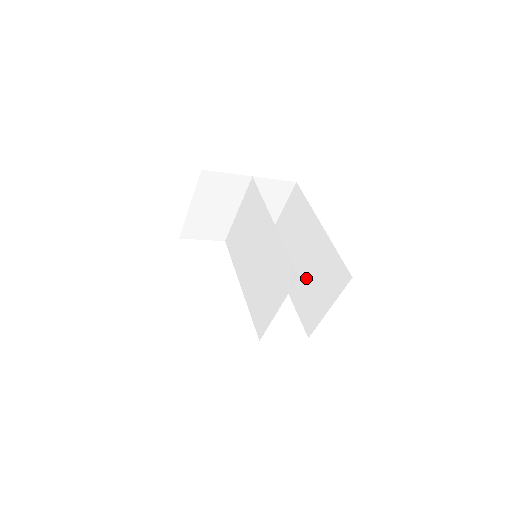
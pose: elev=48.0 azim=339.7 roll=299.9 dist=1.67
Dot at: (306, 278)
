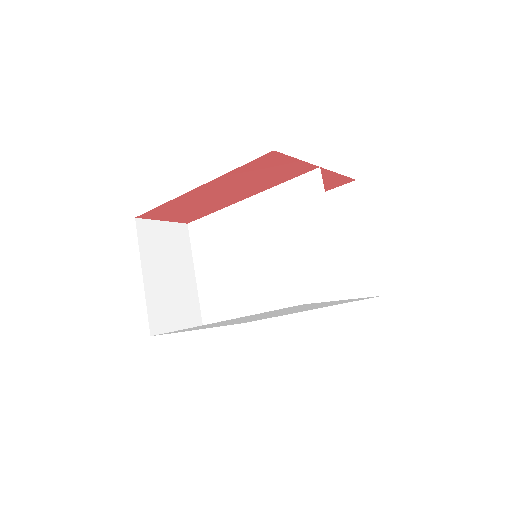
Dot at: occluded
